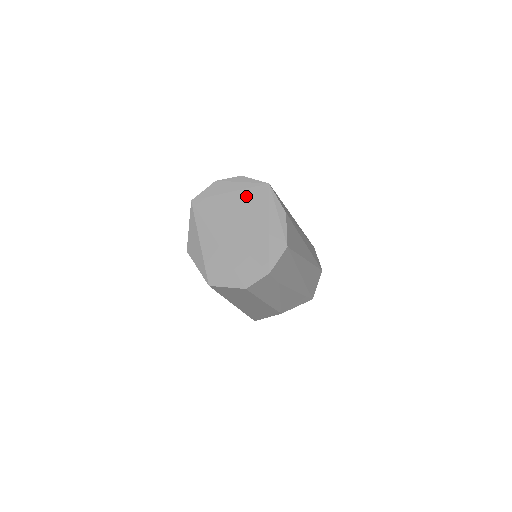
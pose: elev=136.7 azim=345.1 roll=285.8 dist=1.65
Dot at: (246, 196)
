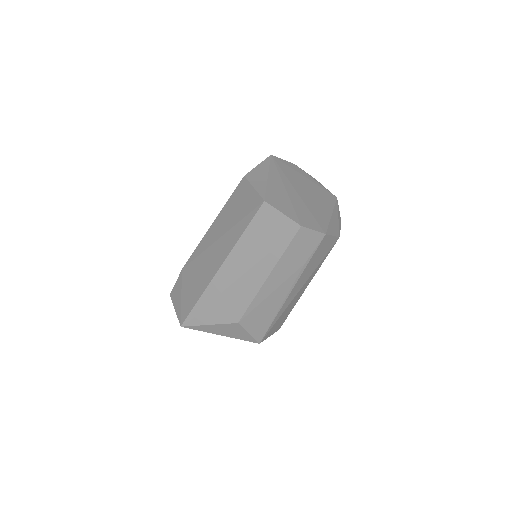
Dot at: (318, 188)
